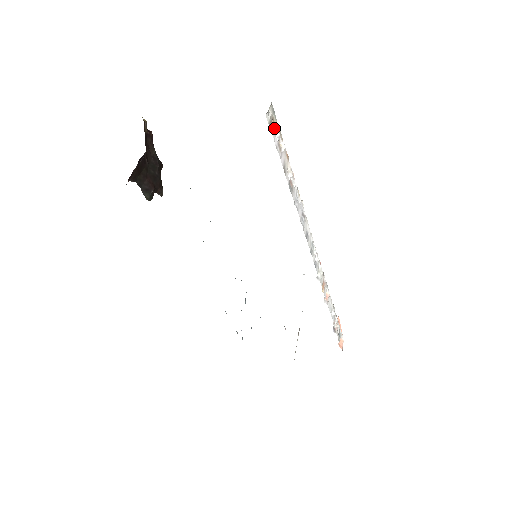
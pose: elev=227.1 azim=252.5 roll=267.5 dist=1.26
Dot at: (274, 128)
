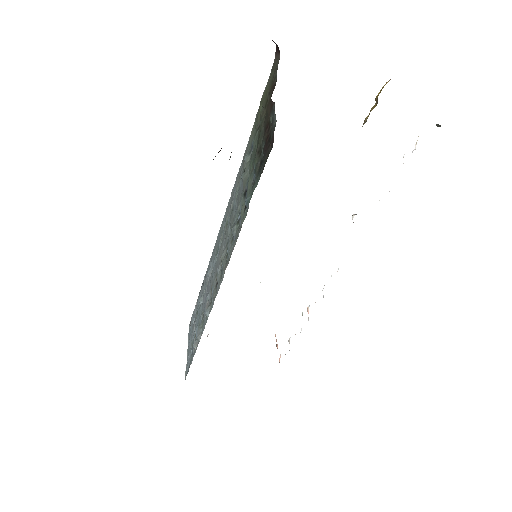
Dot at: (417, 140)
